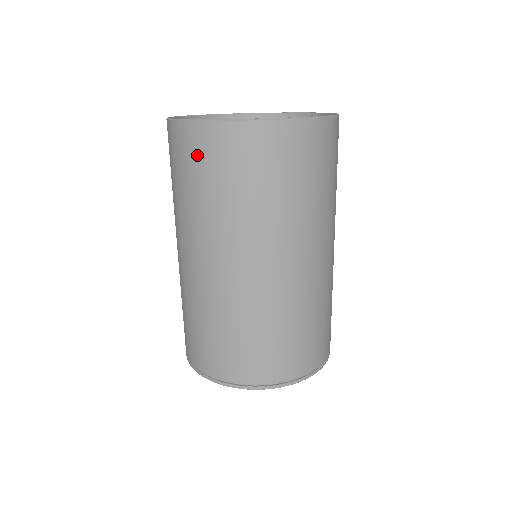
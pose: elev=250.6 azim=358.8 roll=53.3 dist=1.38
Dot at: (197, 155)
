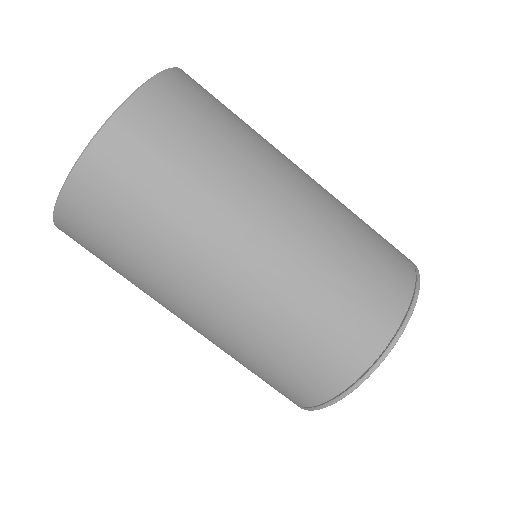
Dot at: (154, 134)
